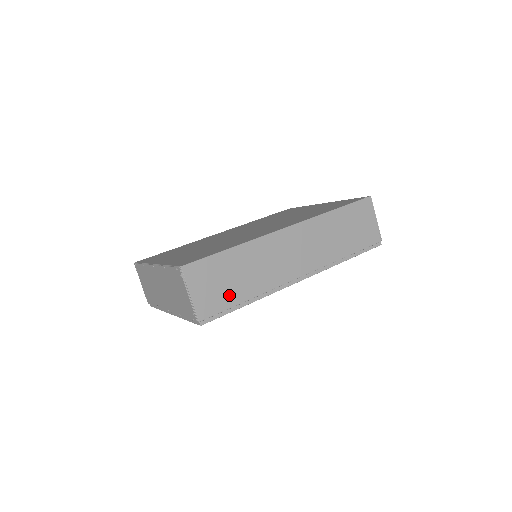
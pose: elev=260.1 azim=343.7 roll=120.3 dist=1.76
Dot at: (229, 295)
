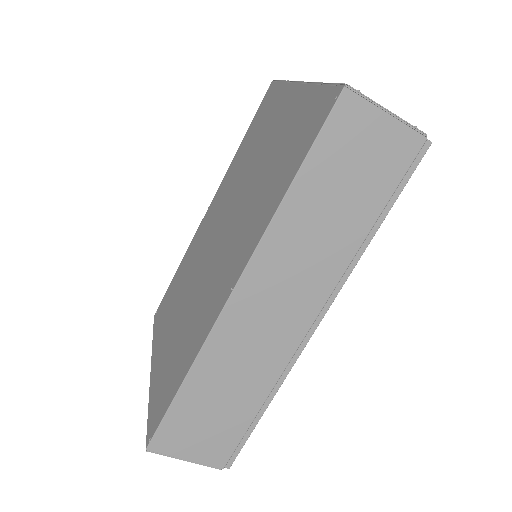
Dot at: (232, 423)
